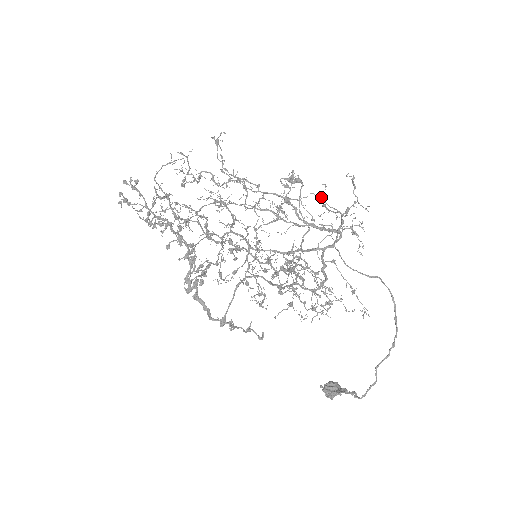
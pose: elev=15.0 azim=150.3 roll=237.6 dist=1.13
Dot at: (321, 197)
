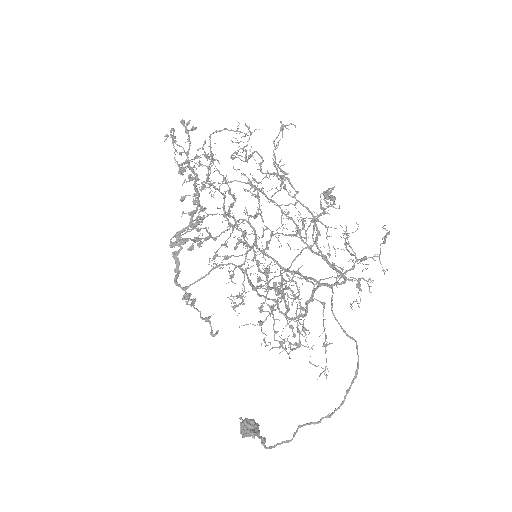
Dot at: occluded
